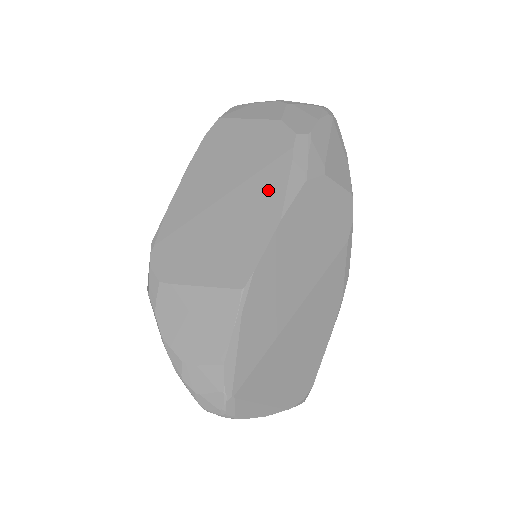
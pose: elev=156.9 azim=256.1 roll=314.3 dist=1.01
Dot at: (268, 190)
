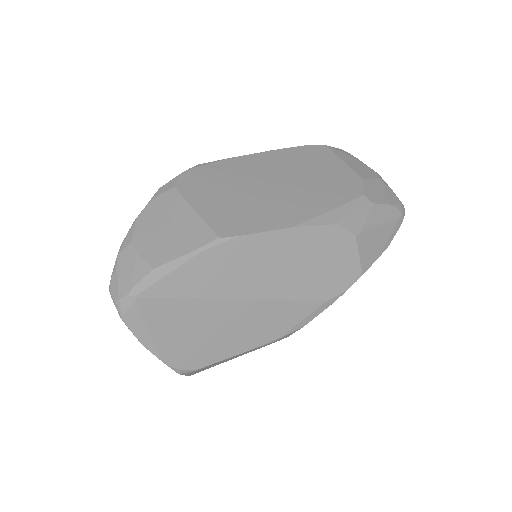
Dot at: (306, 205)
